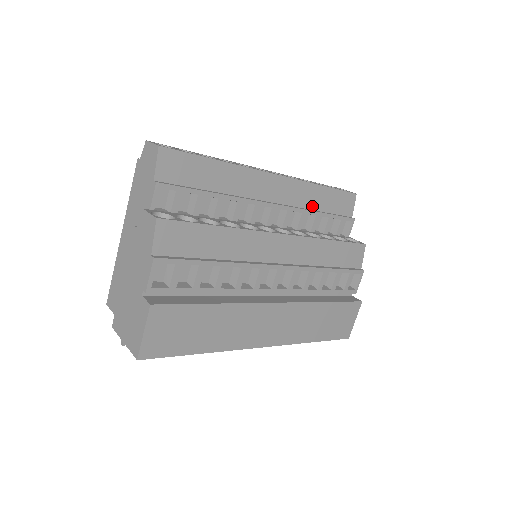
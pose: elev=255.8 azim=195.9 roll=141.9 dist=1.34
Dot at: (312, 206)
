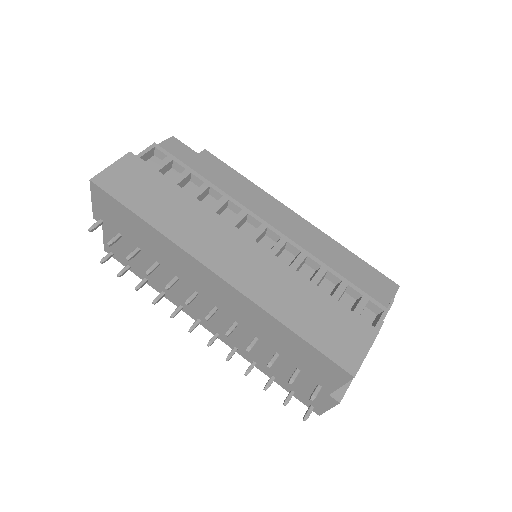
Dot at: occluded
